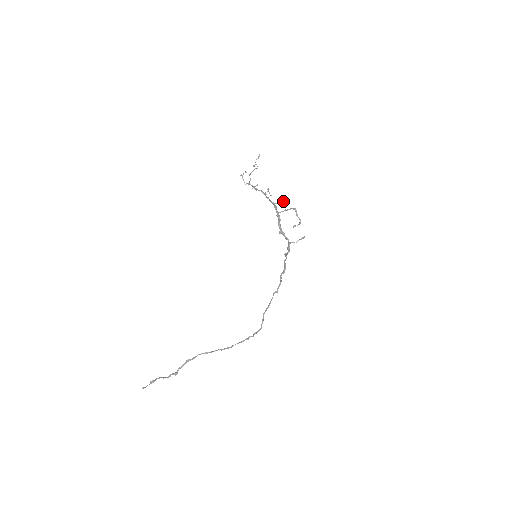
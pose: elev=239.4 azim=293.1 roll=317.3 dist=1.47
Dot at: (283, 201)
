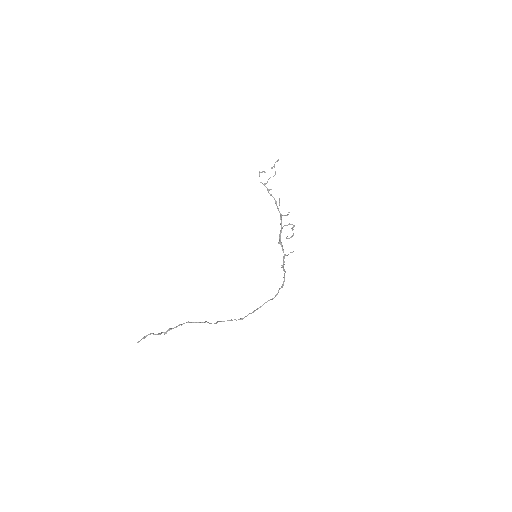
Dot at: (287, 214)
